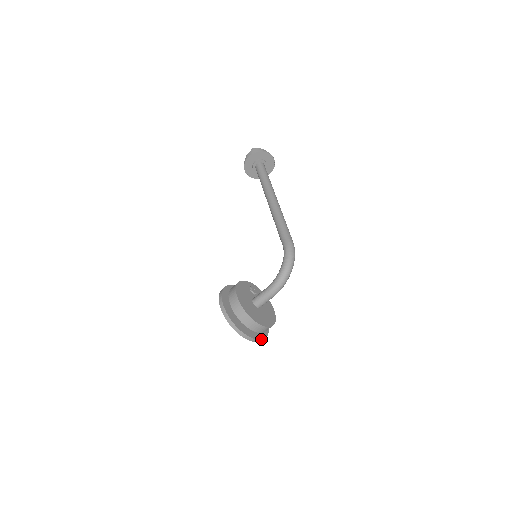
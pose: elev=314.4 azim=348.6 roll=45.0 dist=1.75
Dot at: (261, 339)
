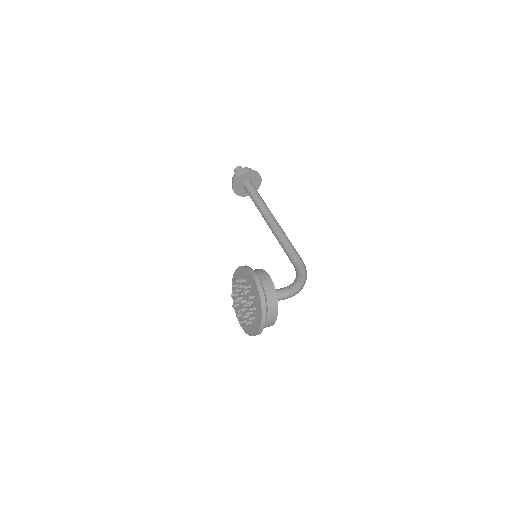
Dot at: occluded
